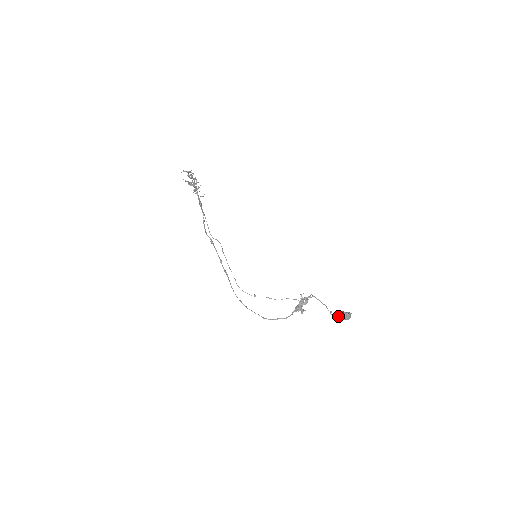
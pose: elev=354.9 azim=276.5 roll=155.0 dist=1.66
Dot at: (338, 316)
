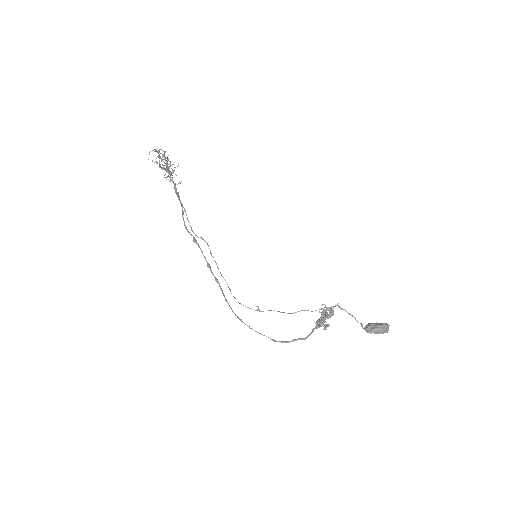
Dot at: (373, 330)
